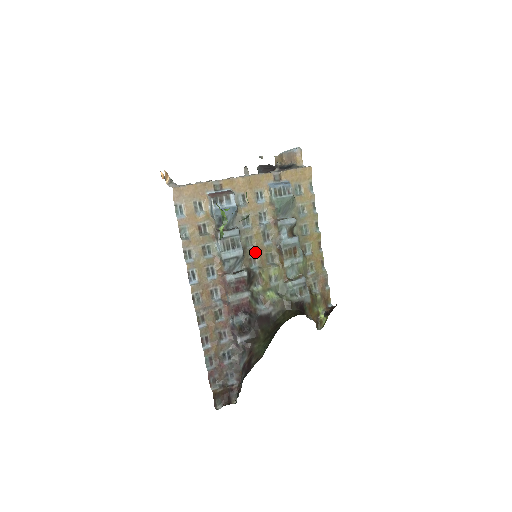
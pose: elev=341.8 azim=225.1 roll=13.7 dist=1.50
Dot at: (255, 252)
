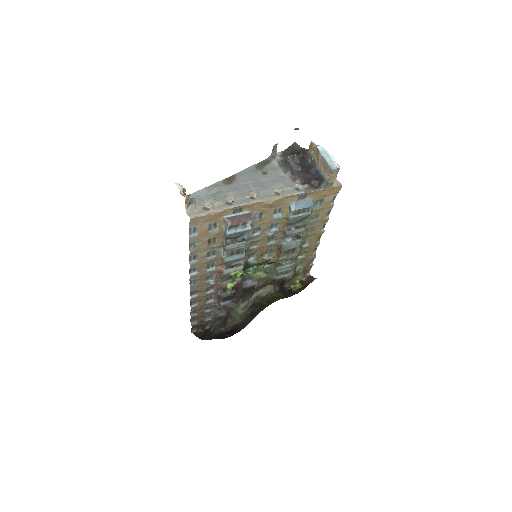
Dot at: (256, 250)
